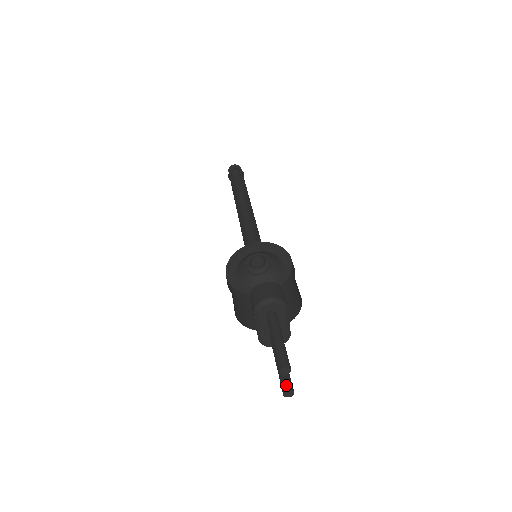
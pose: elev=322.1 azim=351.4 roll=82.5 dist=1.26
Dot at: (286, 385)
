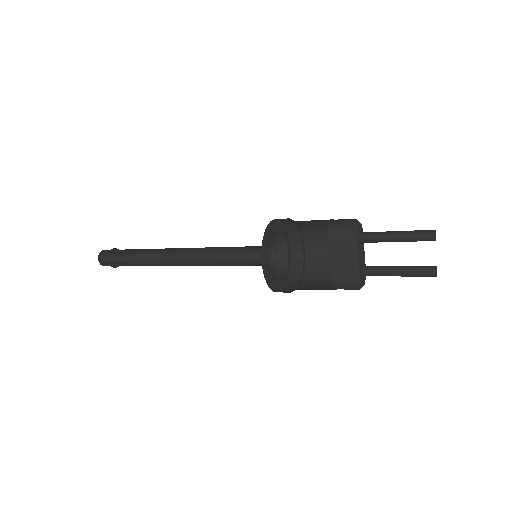
Dot at: (429, 266)
